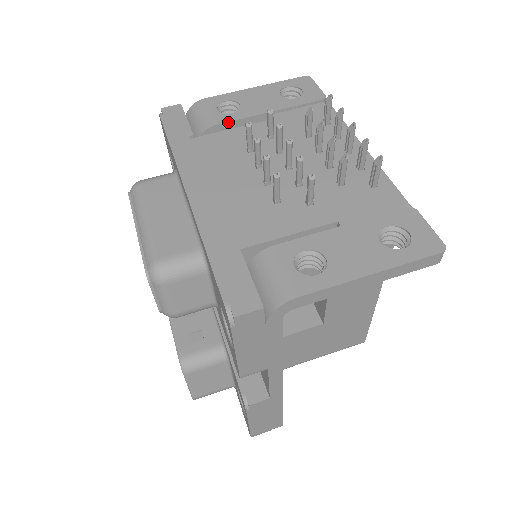
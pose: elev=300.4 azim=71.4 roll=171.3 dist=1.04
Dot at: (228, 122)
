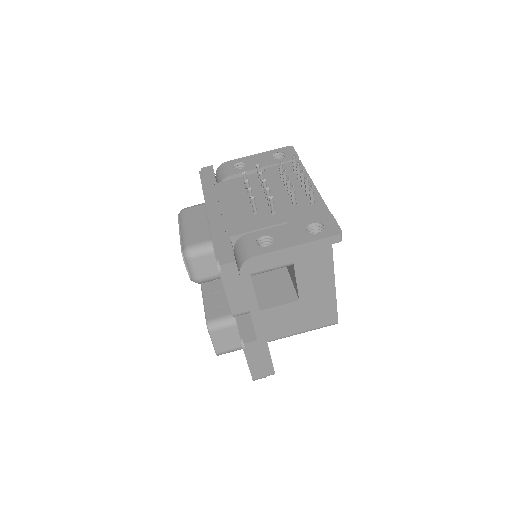
Dot at: (237, 174)
